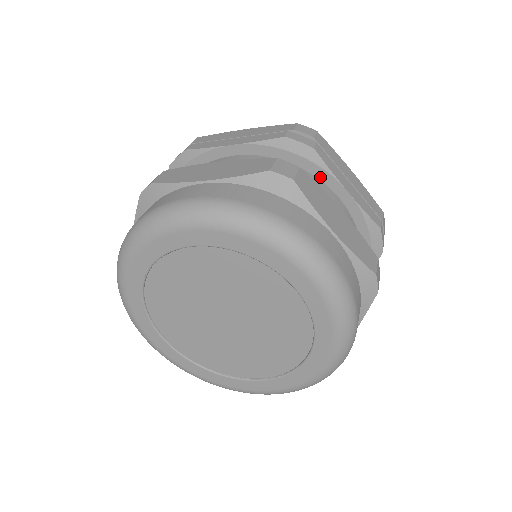
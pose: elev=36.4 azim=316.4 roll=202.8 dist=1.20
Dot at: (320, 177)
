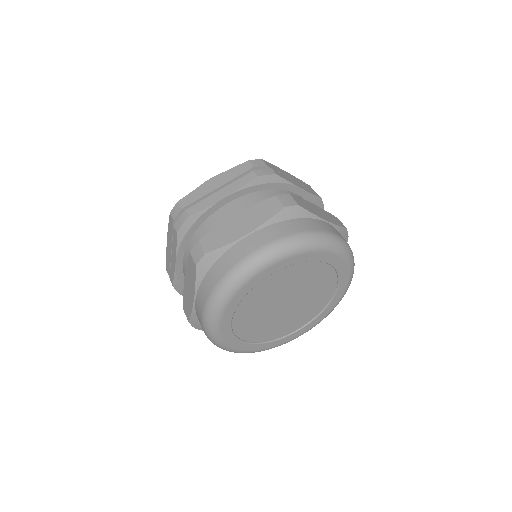
Dot at: (284, 189)
